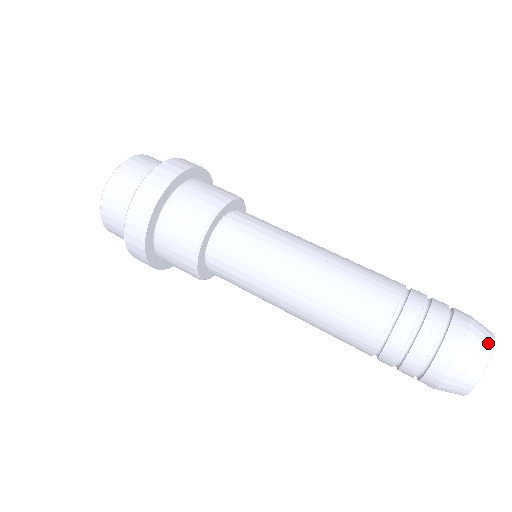
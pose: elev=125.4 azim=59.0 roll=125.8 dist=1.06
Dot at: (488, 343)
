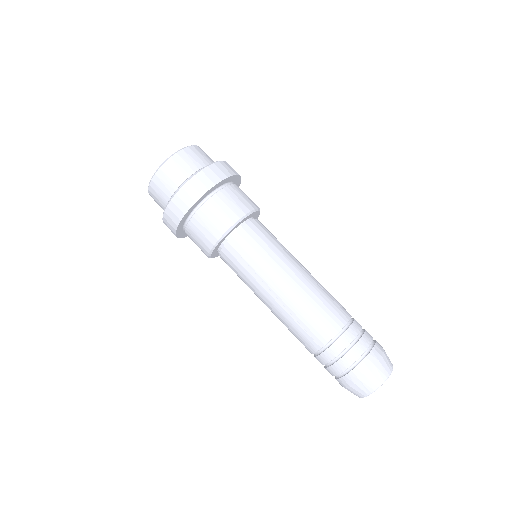
Dot at: (375, 385)
